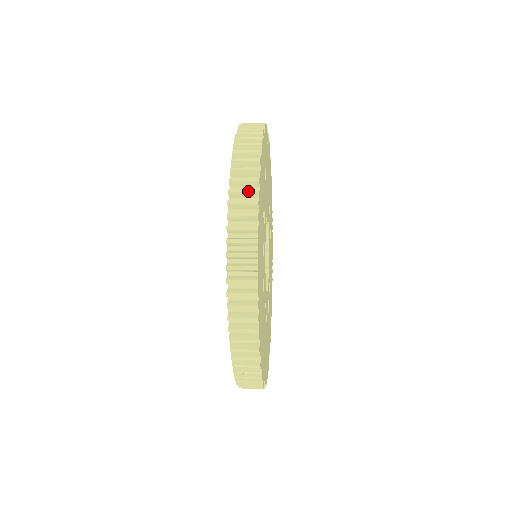
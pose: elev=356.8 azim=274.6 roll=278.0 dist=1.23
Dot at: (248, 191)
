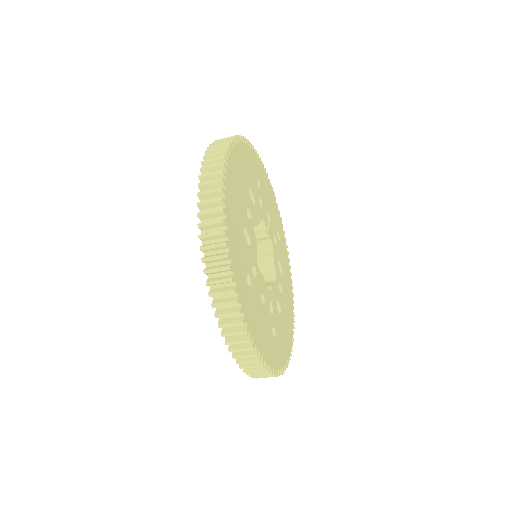
Dot at: (224, 141)
